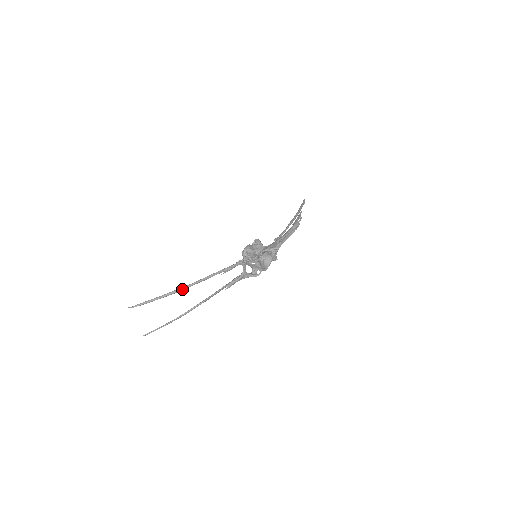
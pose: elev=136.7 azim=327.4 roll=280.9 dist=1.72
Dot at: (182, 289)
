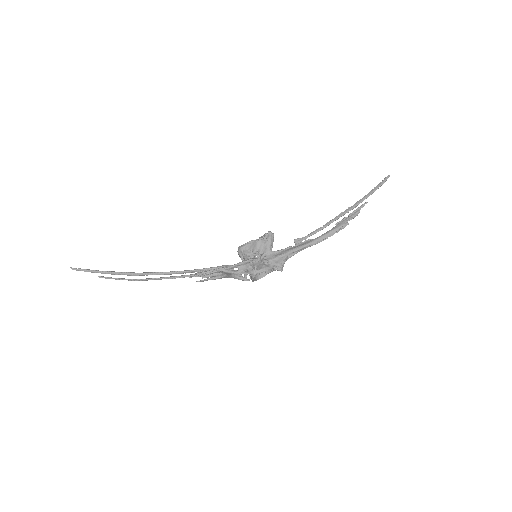
Dot at: (136, 275)
